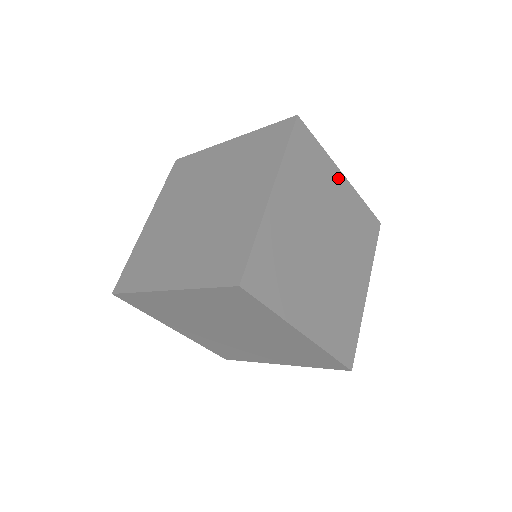
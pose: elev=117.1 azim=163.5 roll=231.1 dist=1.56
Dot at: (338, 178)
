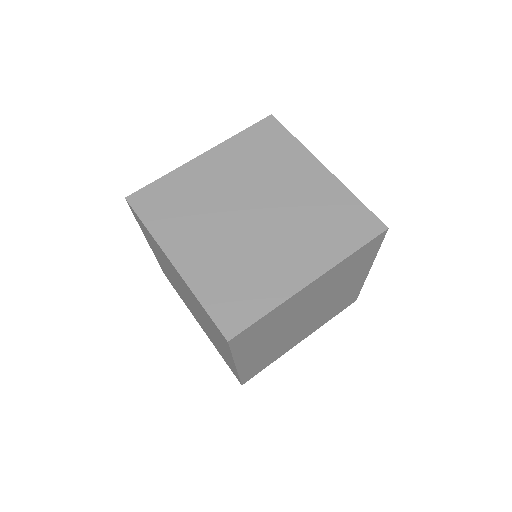
Dot at: (312, 167)
